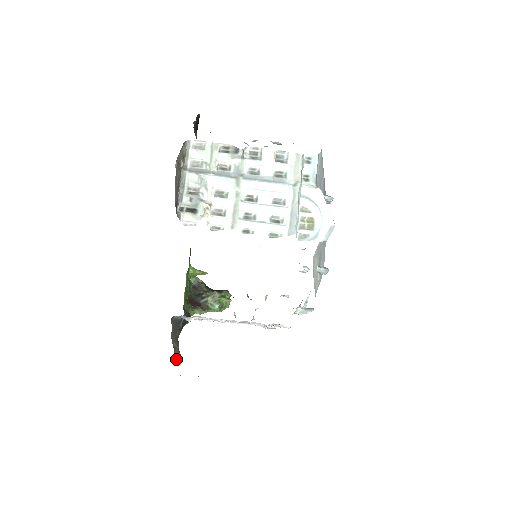
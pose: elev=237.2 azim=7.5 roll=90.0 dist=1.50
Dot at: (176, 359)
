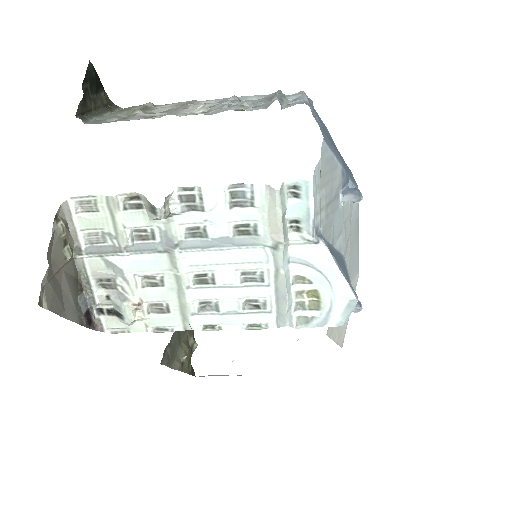
Dot at: (189, 367)
